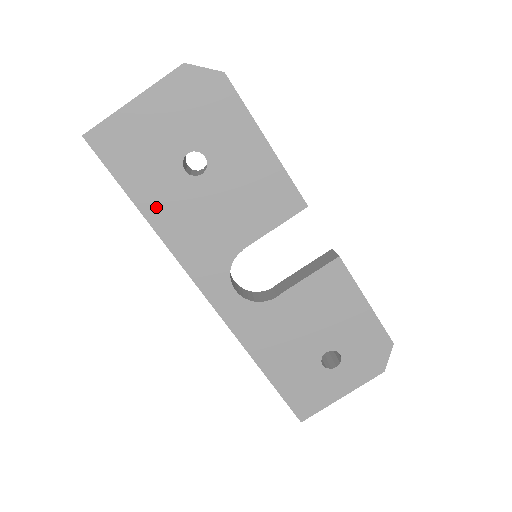
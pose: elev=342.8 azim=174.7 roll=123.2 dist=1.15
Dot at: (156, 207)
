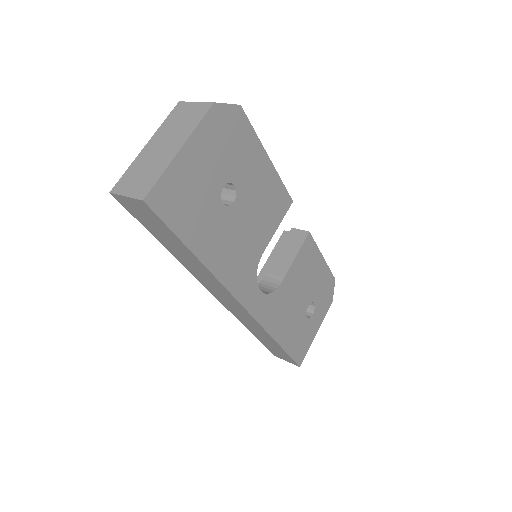
Dot at: (206, 246)
